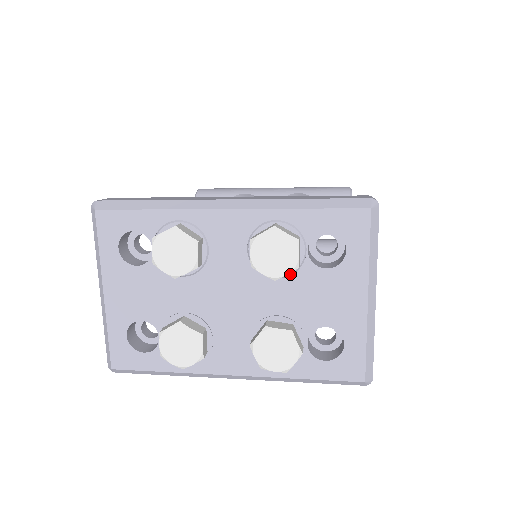
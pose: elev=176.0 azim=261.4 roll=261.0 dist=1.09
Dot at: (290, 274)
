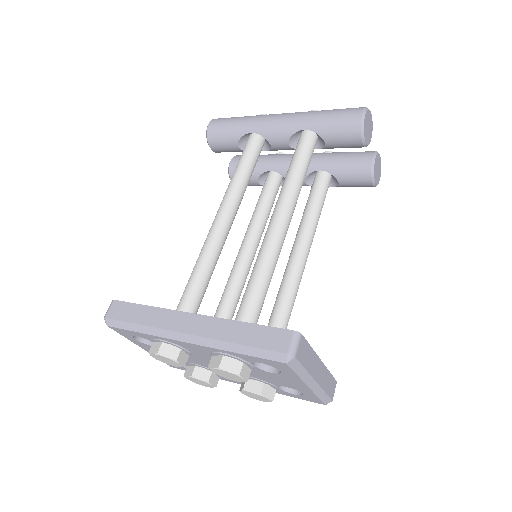
Dot at: occluded
